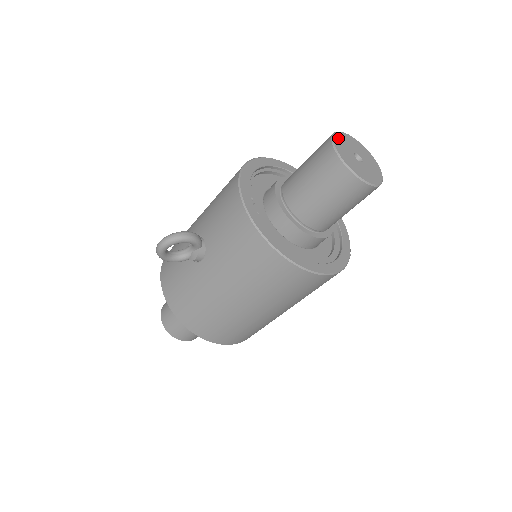
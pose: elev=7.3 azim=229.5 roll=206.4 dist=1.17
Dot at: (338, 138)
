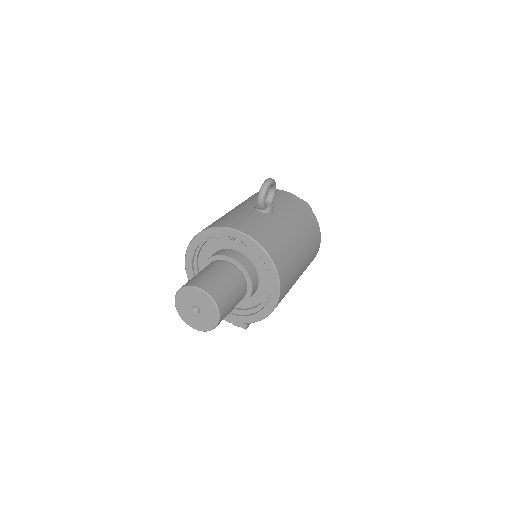
Dot at: occluded
